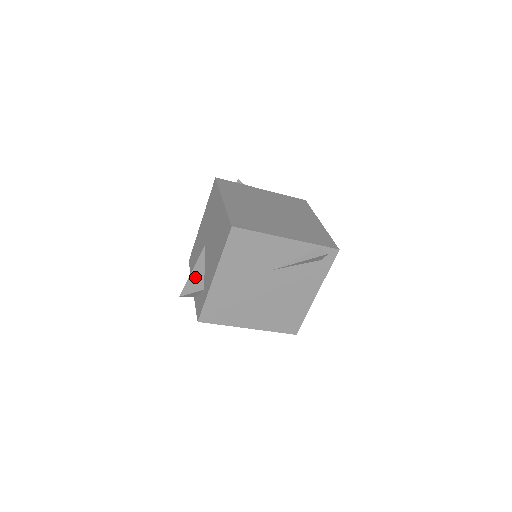
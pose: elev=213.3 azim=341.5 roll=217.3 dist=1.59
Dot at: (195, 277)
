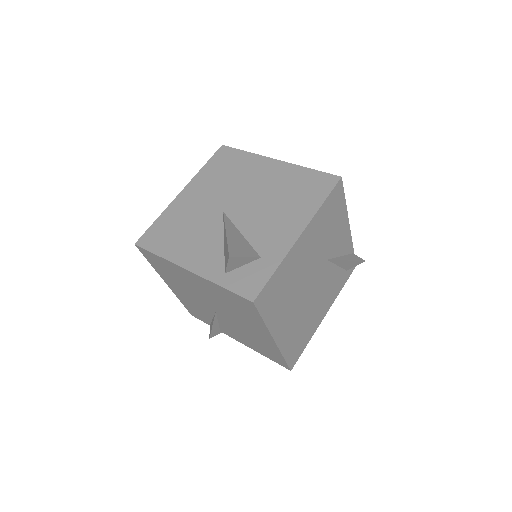
Dot at: (237, 240)
